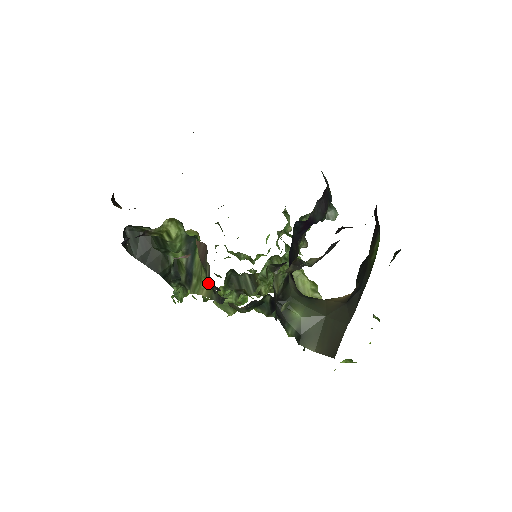
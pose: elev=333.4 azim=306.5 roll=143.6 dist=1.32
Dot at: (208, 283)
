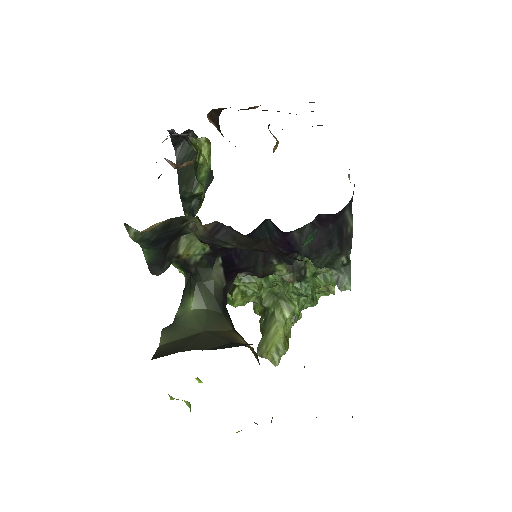
Dot at: occluded
